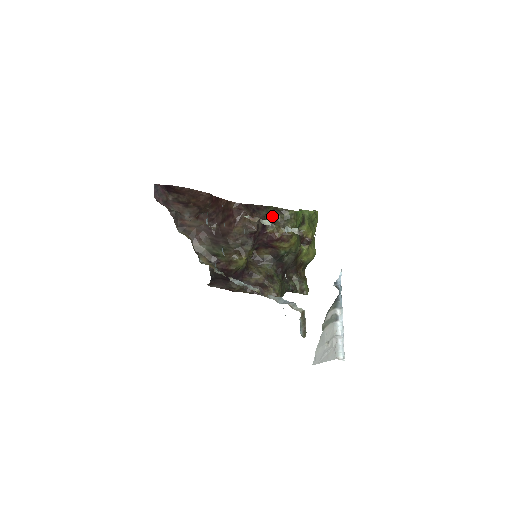
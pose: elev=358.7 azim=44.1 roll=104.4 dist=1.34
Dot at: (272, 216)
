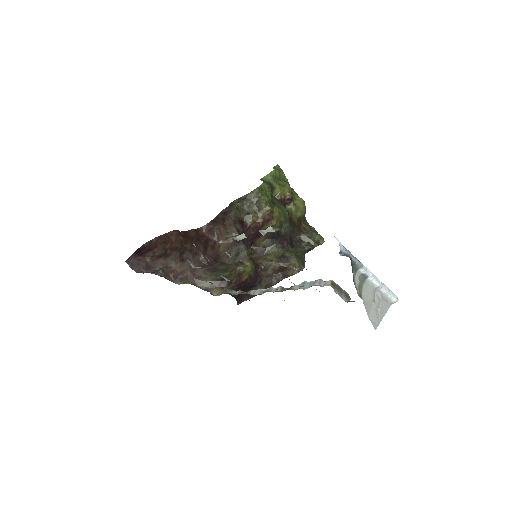
Dot at: (242, 209)
